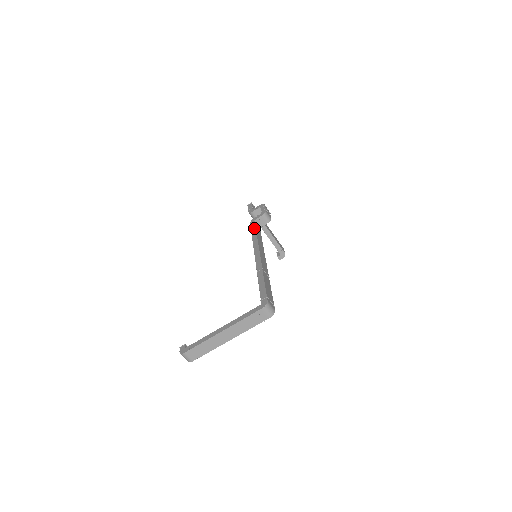
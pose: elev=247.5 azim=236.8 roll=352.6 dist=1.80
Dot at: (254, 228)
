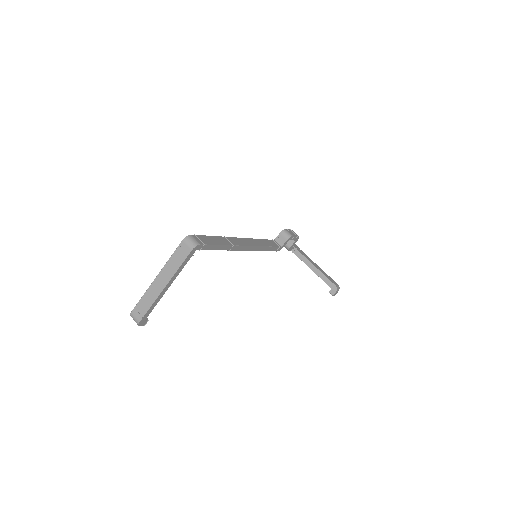
Dot at: occluded
